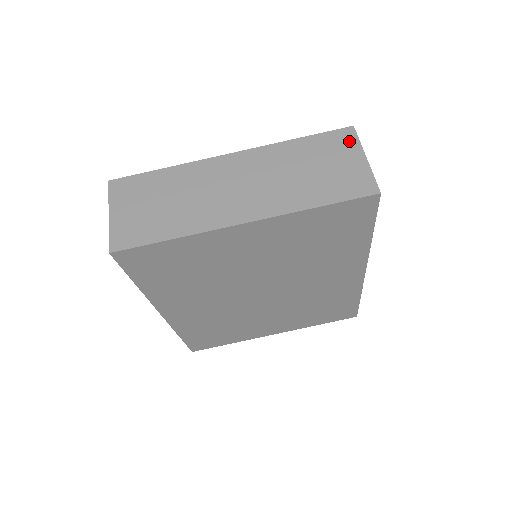
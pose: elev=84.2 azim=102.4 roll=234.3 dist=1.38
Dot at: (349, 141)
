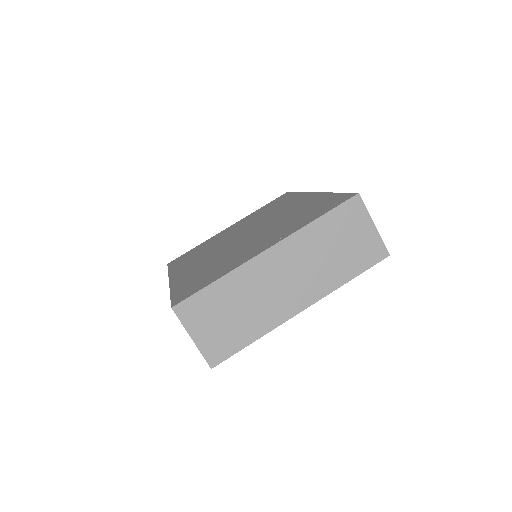
Dot at: (359, 211)
